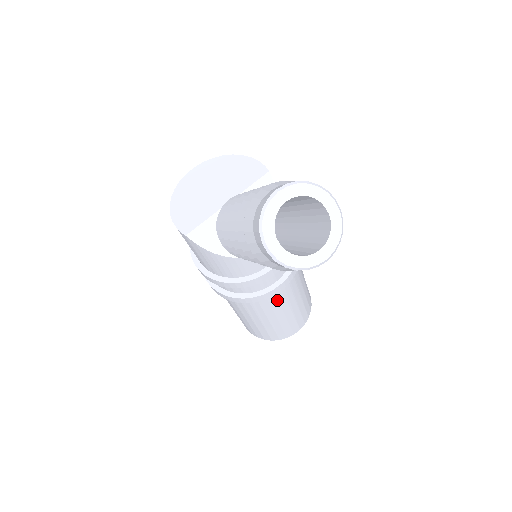
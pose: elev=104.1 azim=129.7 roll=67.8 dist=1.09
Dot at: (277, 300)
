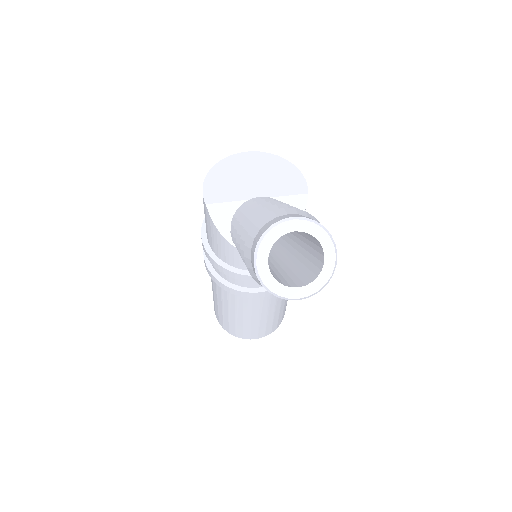
Dot at: (252, 303)
